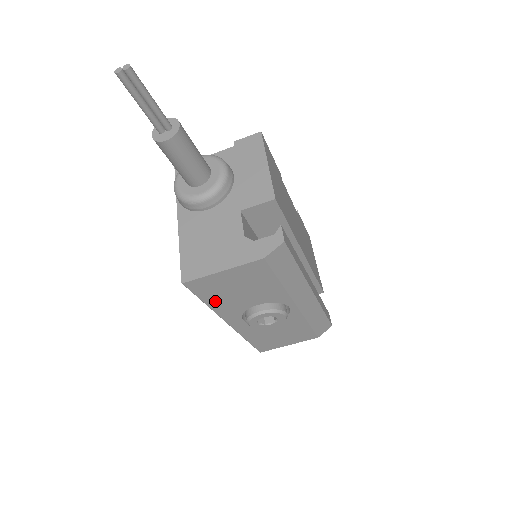
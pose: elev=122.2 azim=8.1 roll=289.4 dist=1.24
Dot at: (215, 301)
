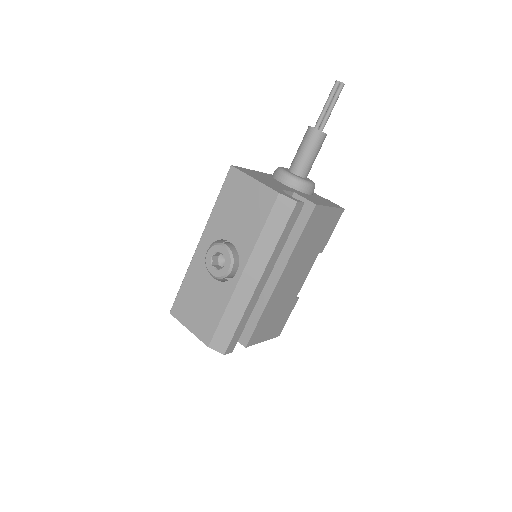
Dot at: (222, 205)
